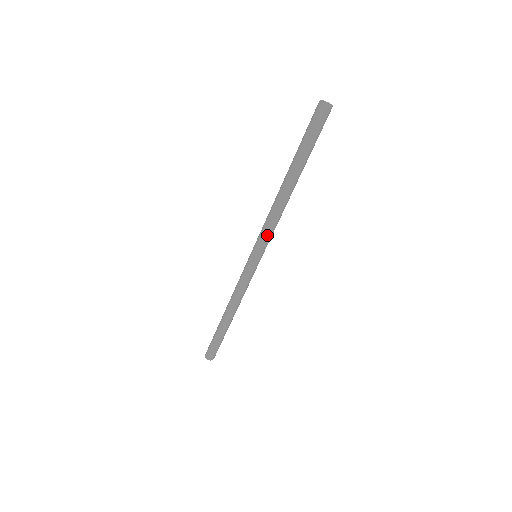
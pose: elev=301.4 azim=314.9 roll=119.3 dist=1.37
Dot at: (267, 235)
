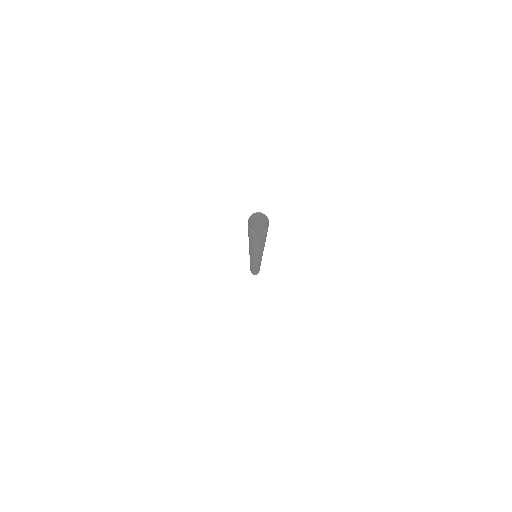
Dot at: occluded
